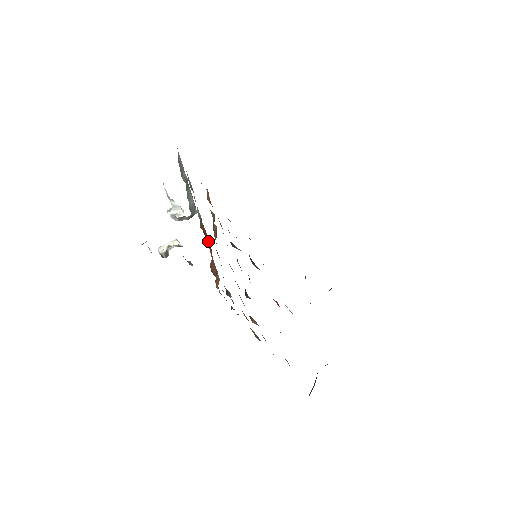
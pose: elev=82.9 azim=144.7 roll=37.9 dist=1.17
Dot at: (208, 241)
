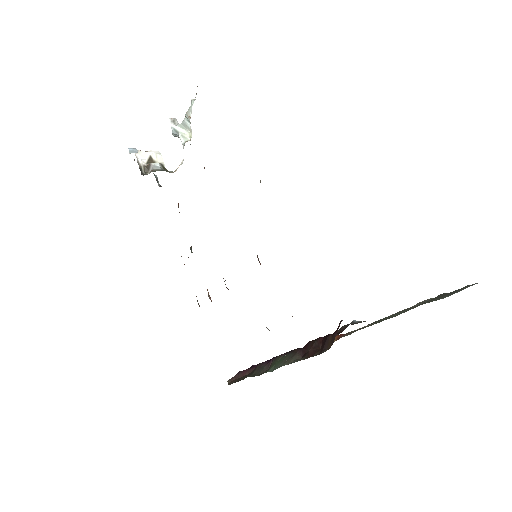
Dot at: occluded
